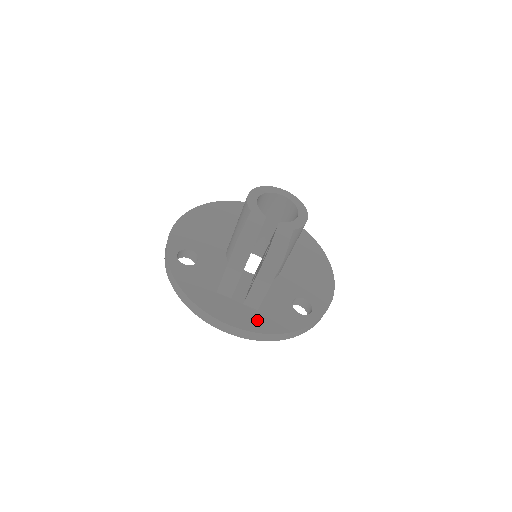
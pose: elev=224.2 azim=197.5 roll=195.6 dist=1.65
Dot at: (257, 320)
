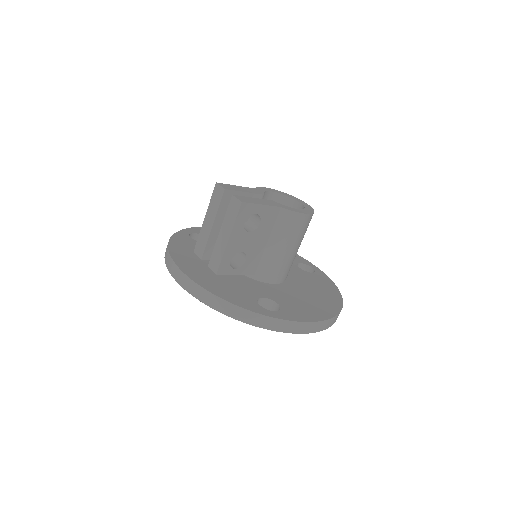
Dot at: (209, 282)
